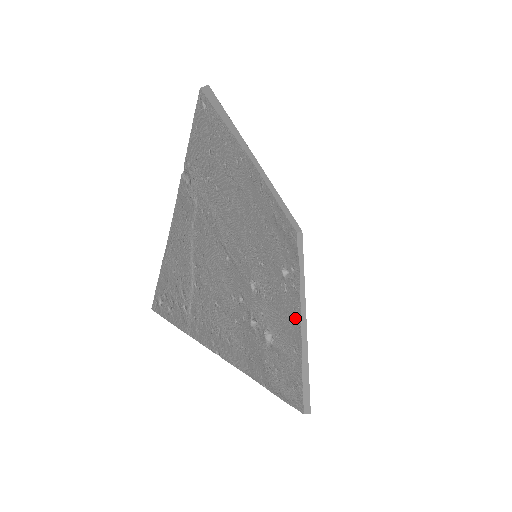
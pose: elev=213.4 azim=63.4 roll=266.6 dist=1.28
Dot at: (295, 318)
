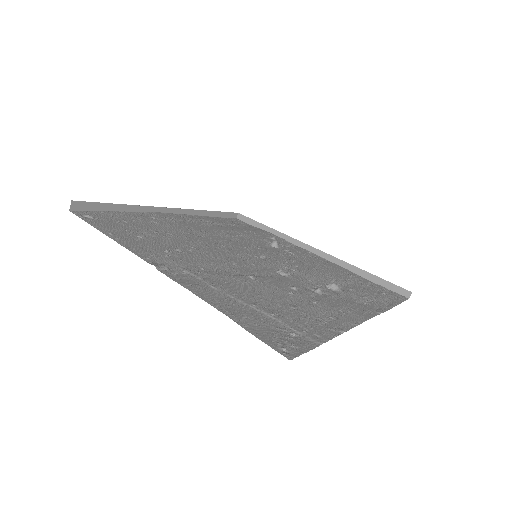
Dot at: (319, 260)
